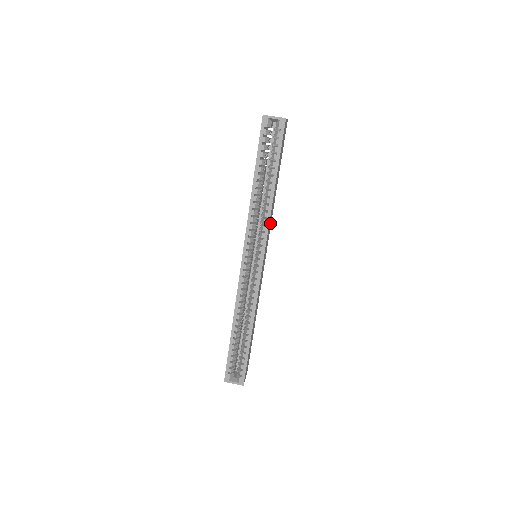
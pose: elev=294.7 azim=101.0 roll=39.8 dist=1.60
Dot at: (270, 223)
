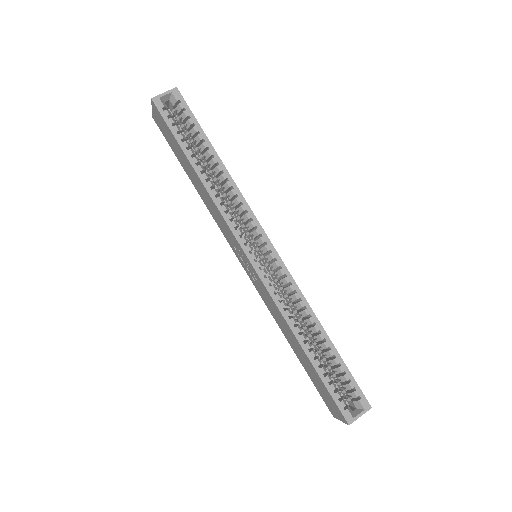
Dot at: occluded
